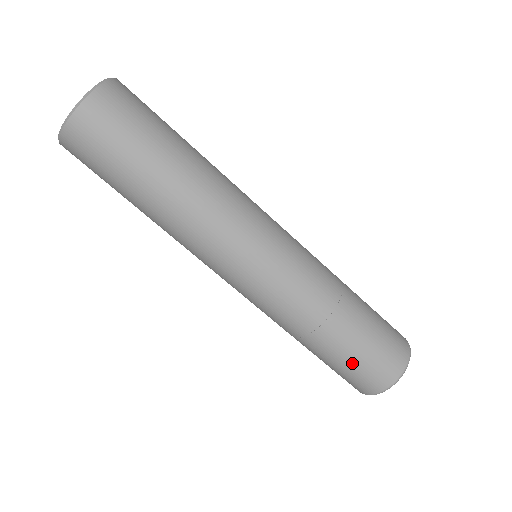
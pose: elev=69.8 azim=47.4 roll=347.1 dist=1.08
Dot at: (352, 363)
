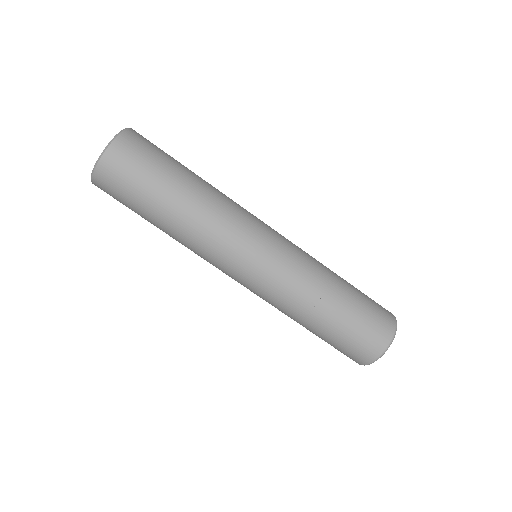
Dot at: (335, 344)
